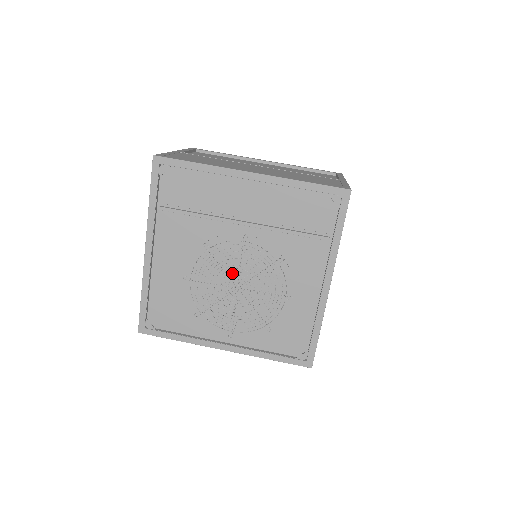
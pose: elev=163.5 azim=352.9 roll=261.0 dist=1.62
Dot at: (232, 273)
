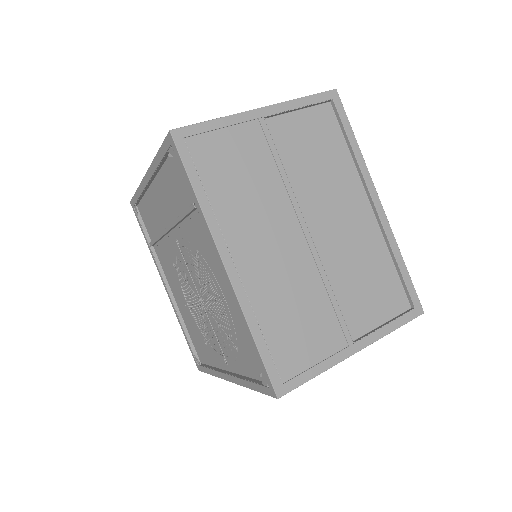
Dot at: (194, 287)
